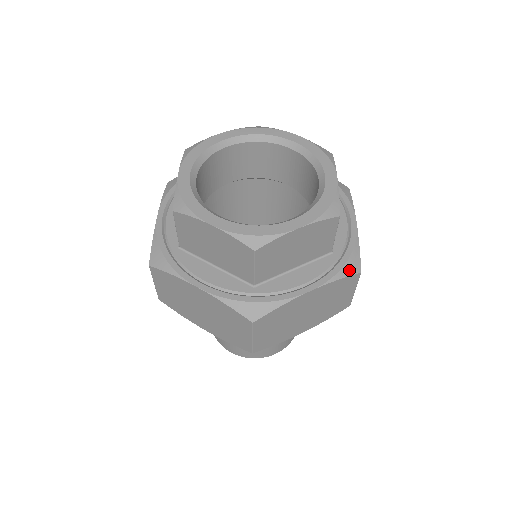
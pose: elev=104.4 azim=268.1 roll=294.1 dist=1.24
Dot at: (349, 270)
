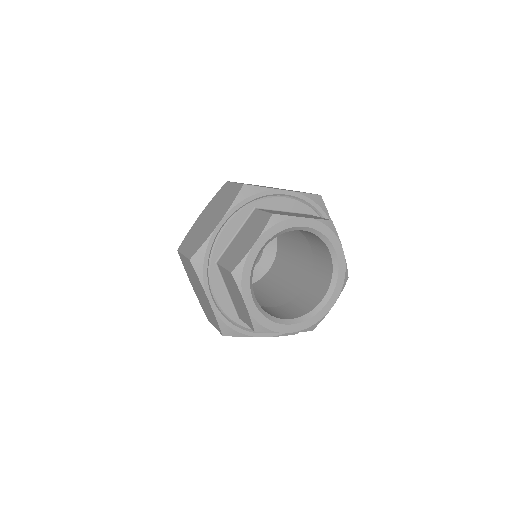
Dot at: occluded
